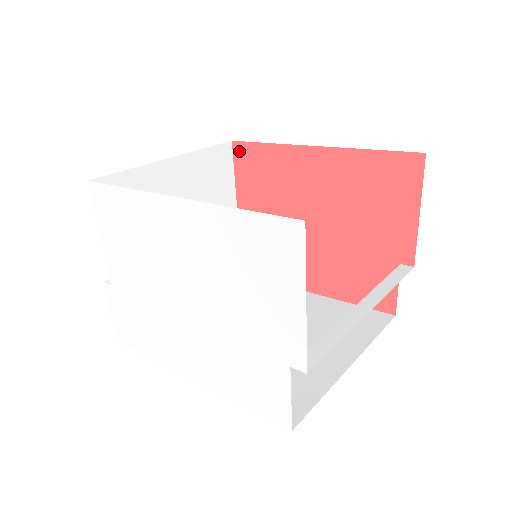
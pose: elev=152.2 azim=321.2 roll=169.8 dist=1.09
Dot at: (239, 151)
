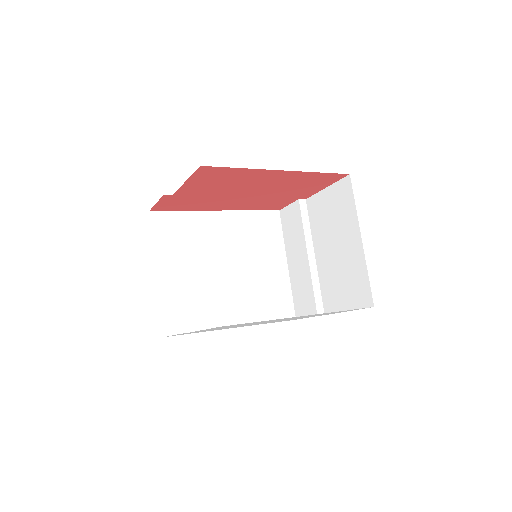
Dot at: (205, 170)
